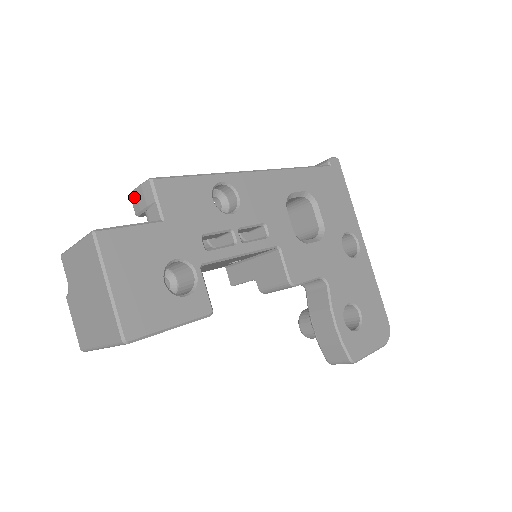
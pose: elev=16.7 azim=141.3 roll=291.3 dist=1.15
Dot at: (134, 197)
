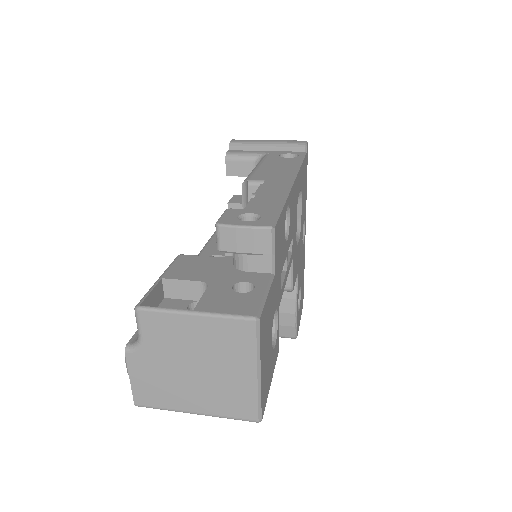
Dot at: (229, 234)
